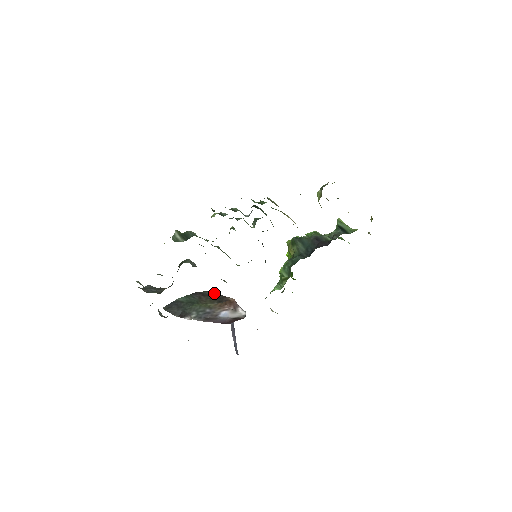
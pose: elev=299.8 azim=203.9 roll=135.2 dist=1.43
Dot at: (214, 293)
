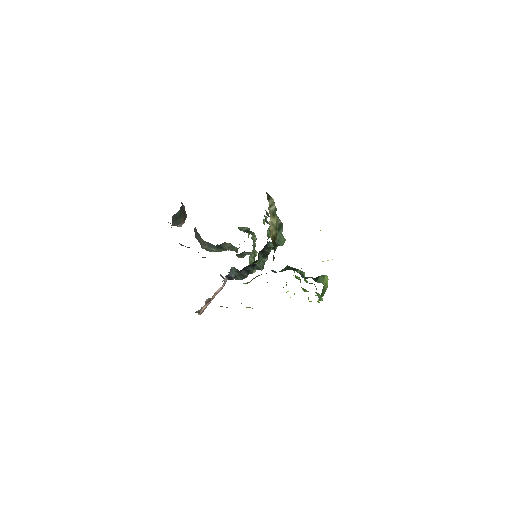
Dot at: occluded
